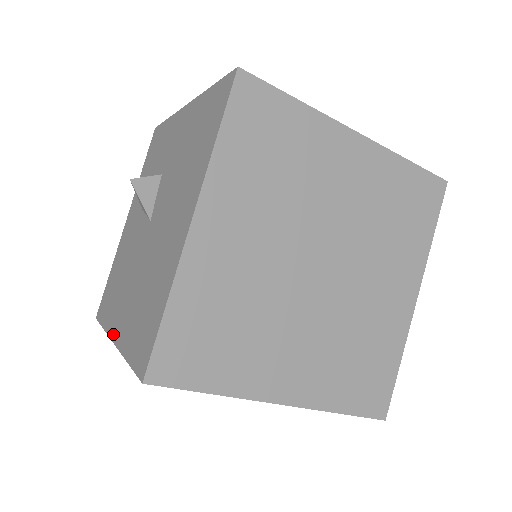
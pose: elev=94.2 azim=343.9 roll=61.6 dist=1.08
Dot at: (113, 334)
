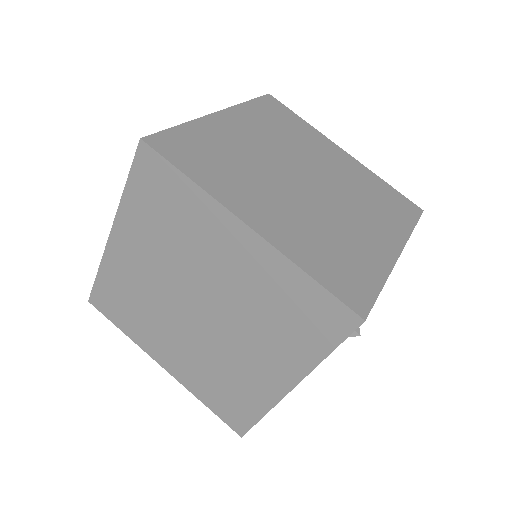
Dot at: occluded
